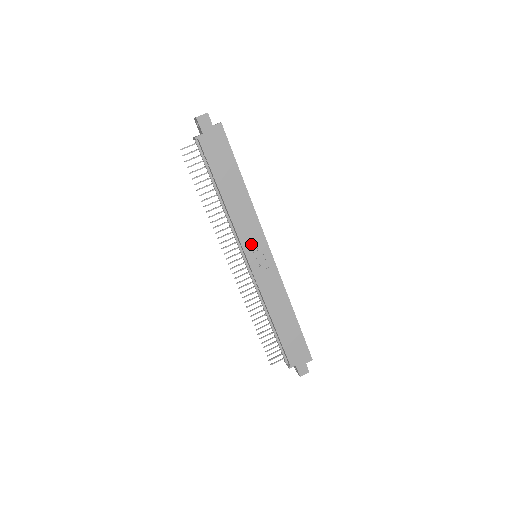
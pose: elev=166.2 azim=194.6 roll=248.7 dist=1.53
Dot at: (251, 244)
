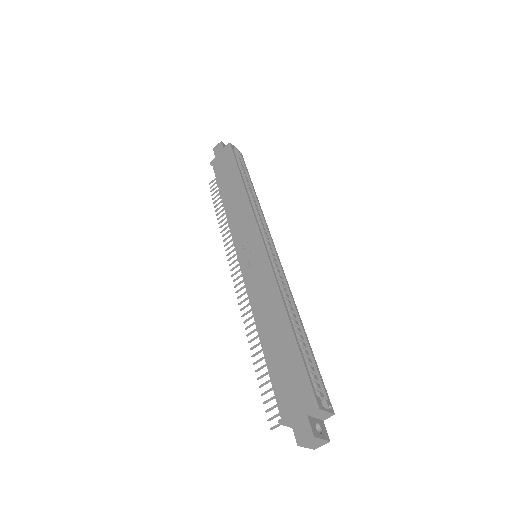
Dot at: (243, 237)
